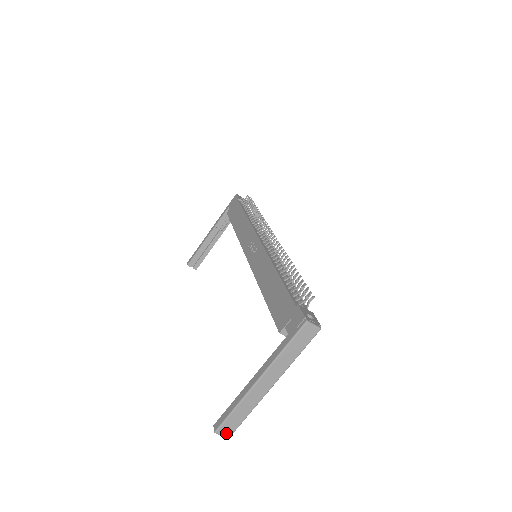
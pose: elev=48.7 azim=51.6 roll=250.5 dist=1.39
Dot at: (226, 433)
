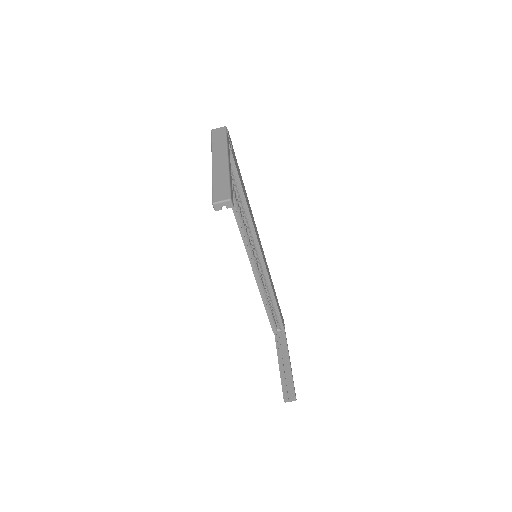
Dot at: (223, 198)
